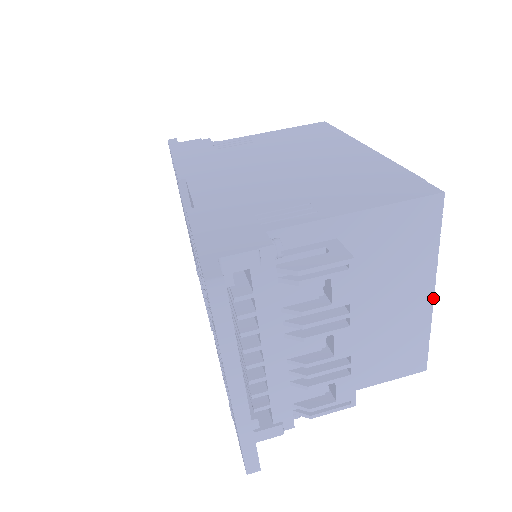
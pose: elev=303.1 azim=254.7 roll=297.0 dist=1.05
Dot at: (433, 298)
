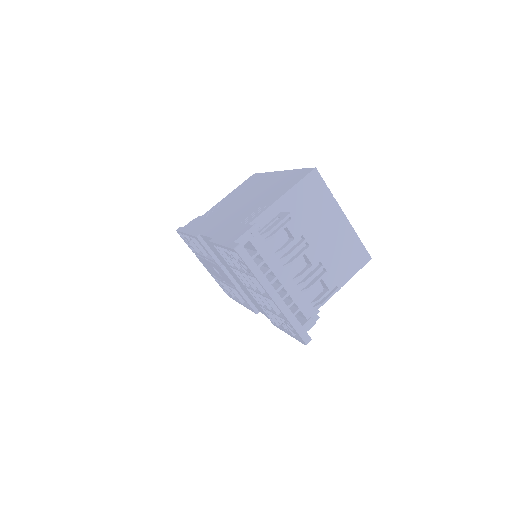
Dot at: (346, 218)
